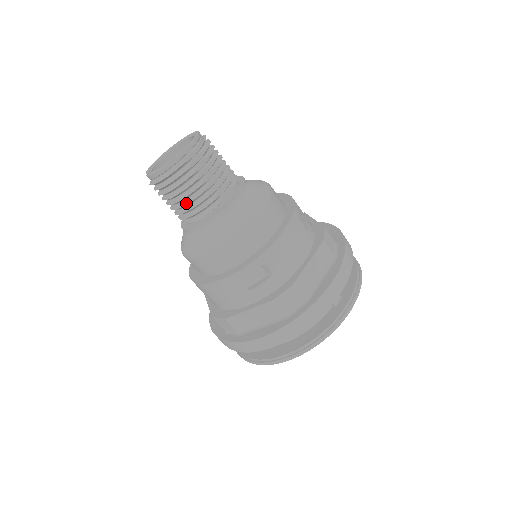
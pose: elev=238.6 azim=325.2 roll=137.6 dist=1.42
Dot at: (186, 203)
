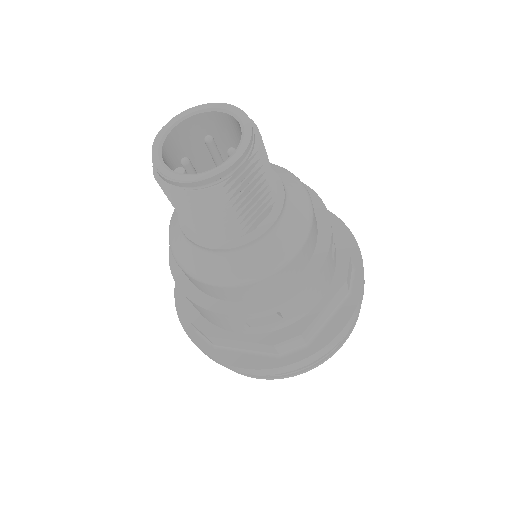
Dot at: (205, 223)
